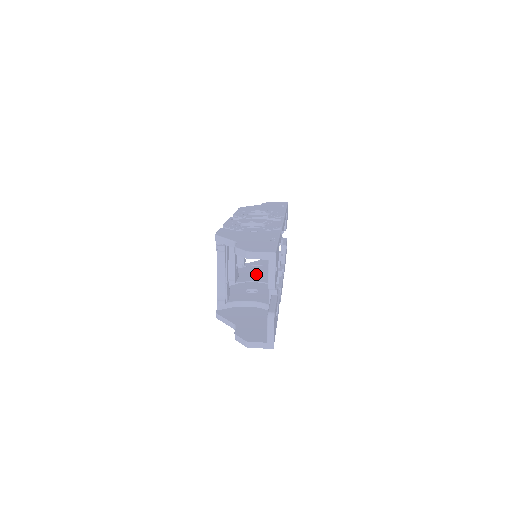
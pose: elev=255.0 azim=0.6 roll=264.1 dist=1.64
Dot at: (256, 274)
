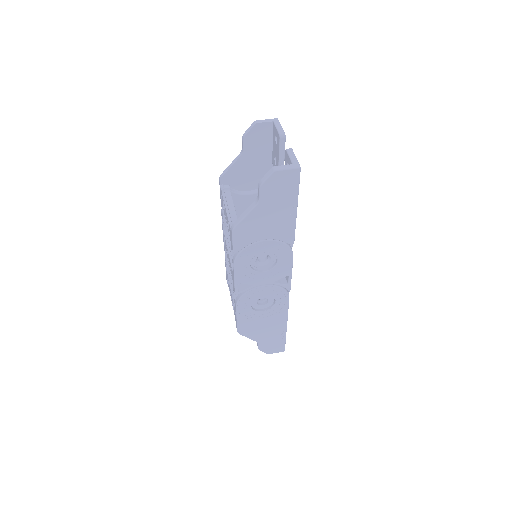
Dot at: occluded
